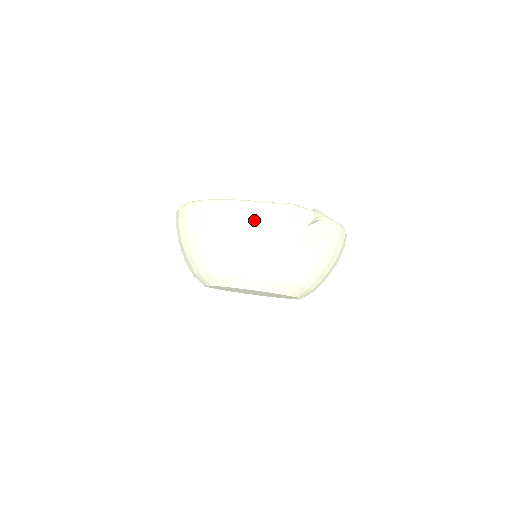
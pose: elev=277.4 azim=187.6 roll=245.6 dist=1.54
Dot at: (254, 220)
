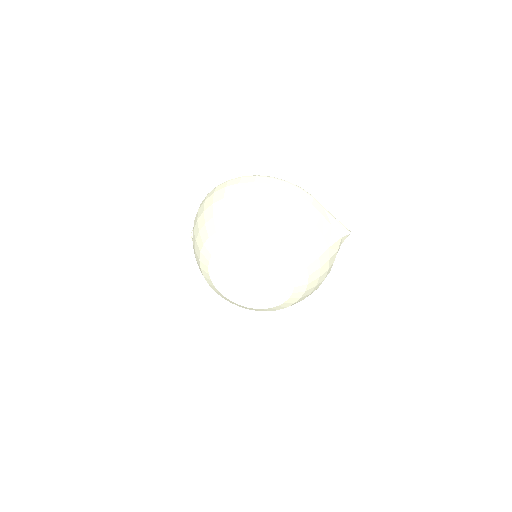
Dot at: (317, 209)
